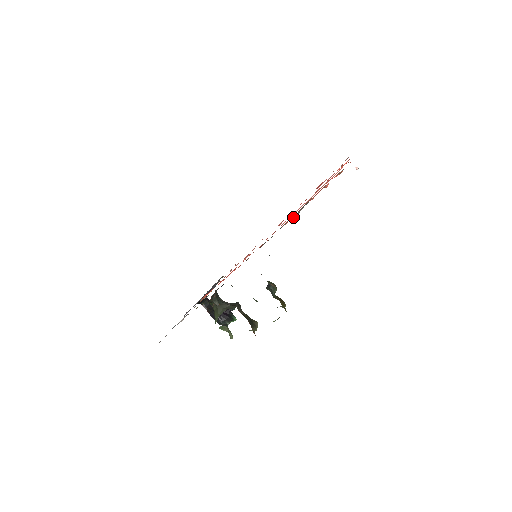
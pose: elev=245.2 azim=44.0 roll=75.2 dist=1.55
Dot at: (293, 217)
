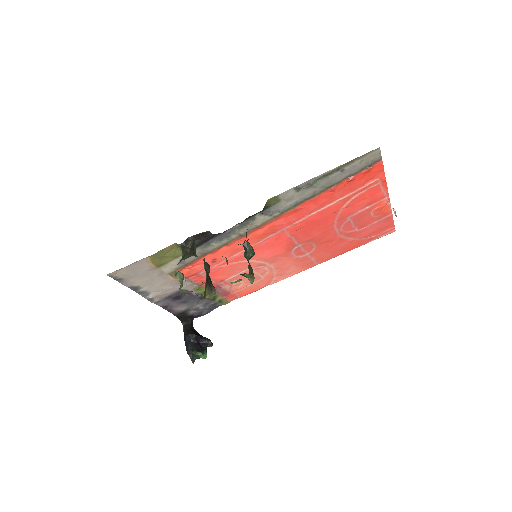
Dot at: (303, 187)
